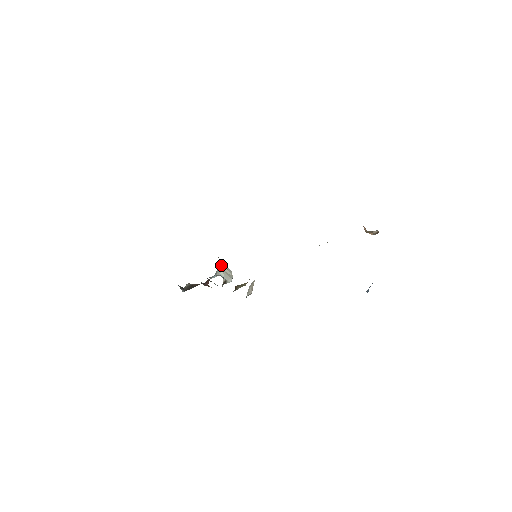
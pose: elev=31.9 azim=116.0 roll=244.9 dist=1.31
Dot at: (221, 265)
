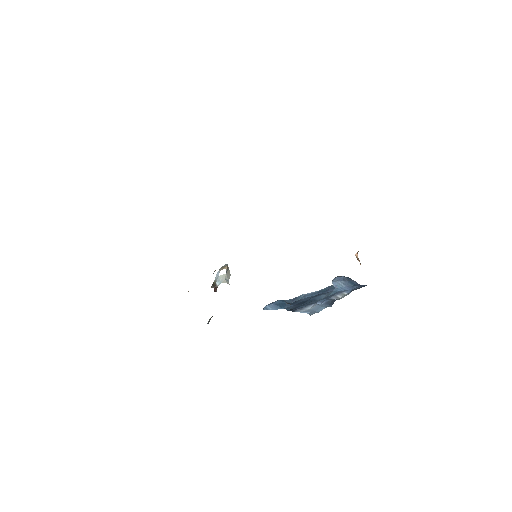
Dot at: (226, 270)
